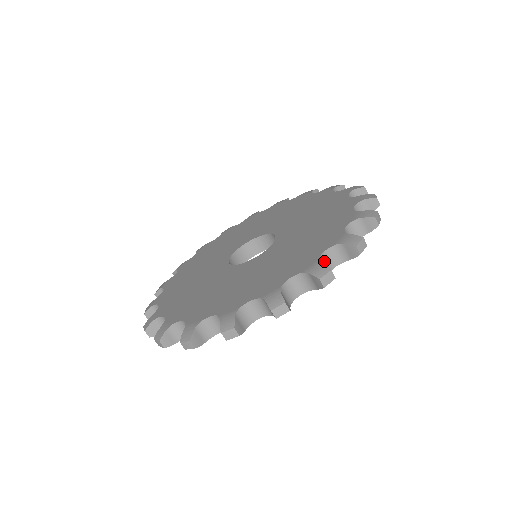
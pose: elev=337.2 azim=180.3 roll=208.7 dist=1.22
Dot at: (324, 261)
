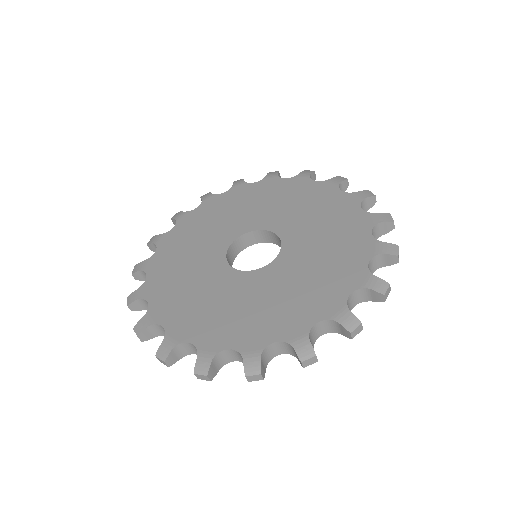
Dot at: occluded
